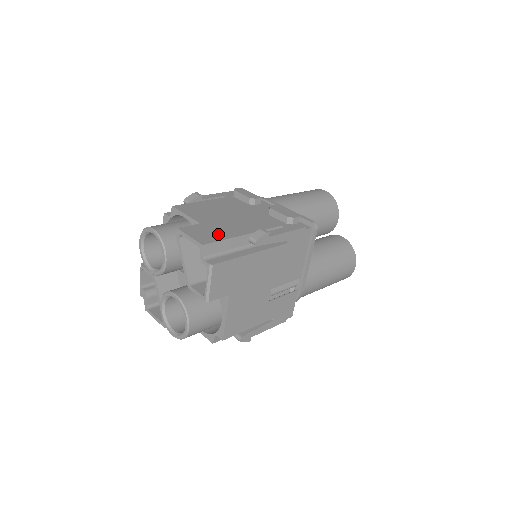
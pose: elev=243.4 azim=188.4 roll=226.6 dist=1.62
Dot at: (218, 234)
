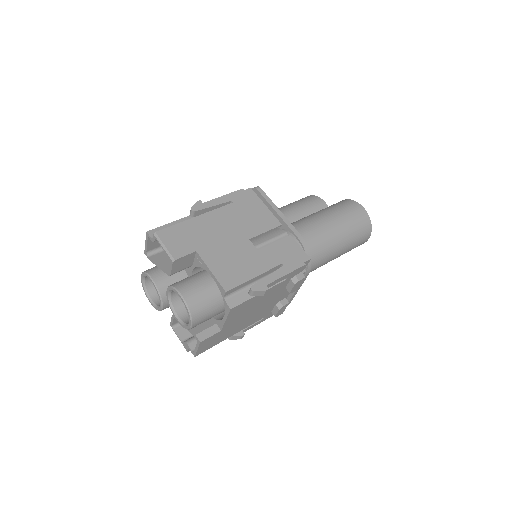
Dot at: occluded
